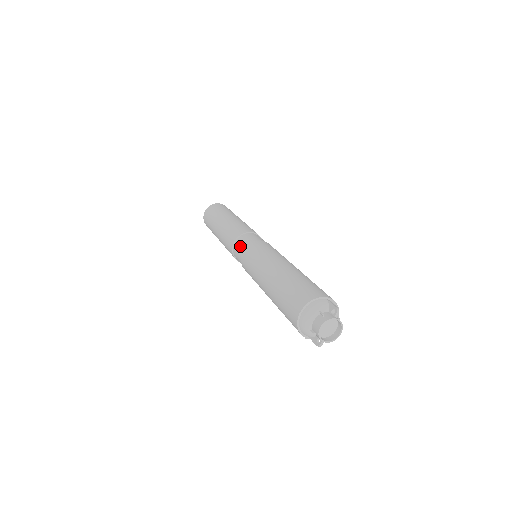
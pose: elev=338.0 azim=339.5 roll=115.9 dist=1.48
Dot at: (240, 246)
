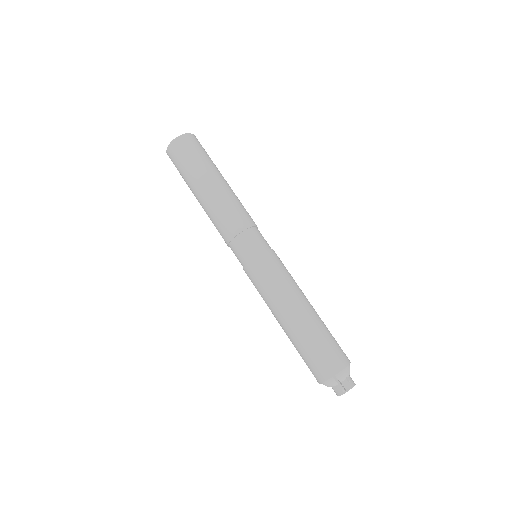
Dot at: occluded
